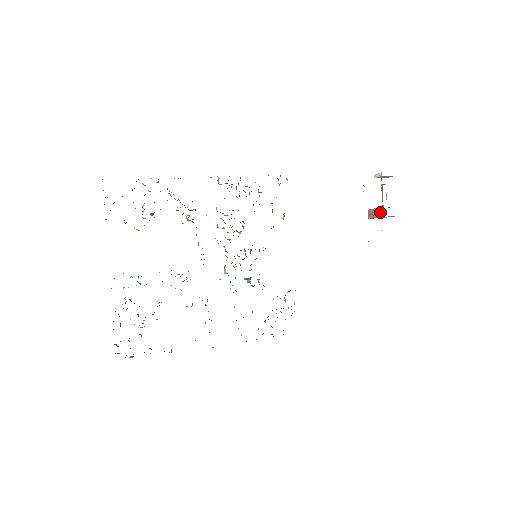
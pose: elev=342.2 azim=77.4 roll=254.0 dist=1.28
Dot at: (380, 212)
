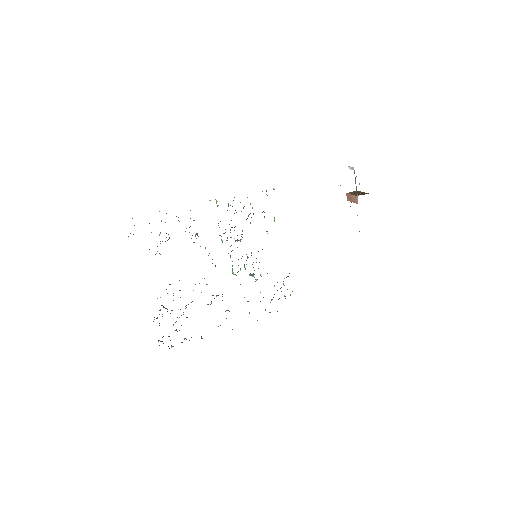
Dot at: (355, 199)
